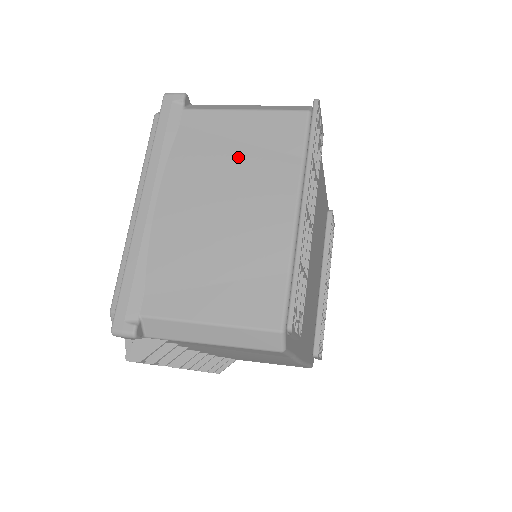
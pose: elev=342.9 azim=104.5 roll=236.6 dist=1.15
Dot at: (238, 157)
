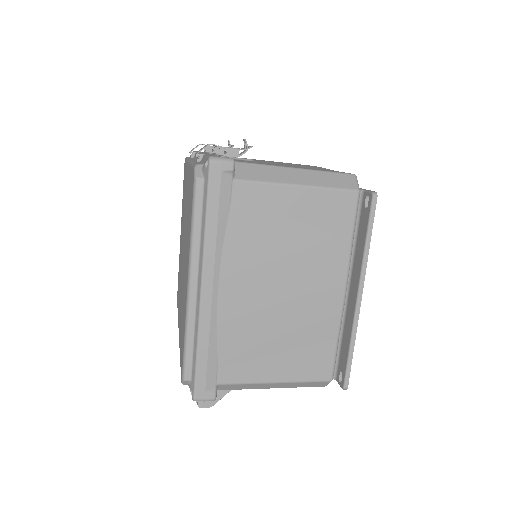
Dot at: (295, 239)
